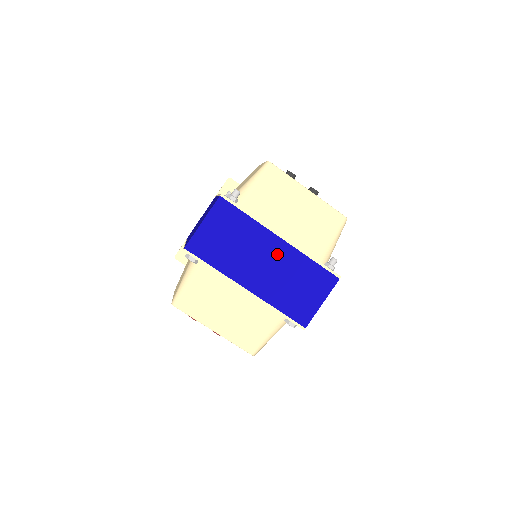
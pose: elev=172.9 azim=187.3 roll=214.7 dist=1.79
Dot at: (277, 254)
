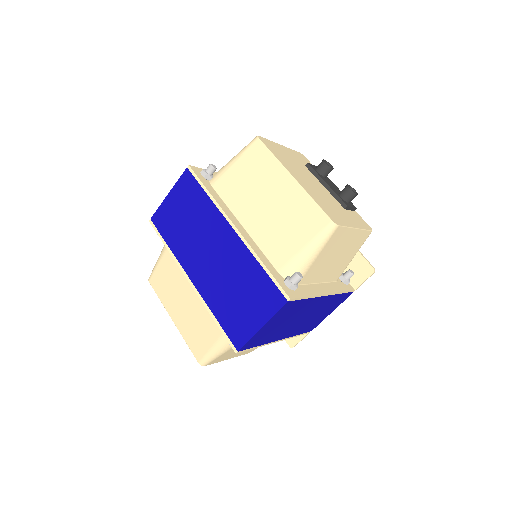
Dot at: (226, 247)
